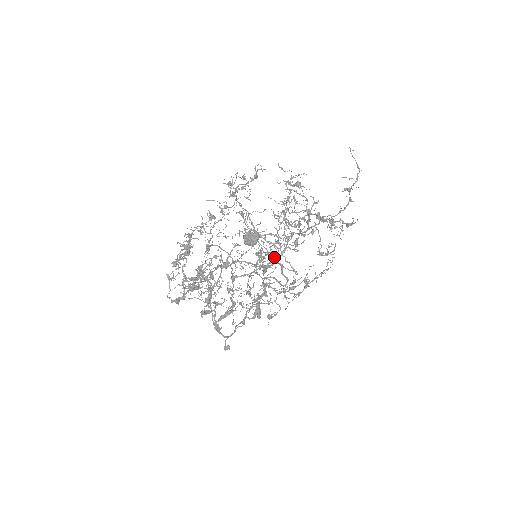
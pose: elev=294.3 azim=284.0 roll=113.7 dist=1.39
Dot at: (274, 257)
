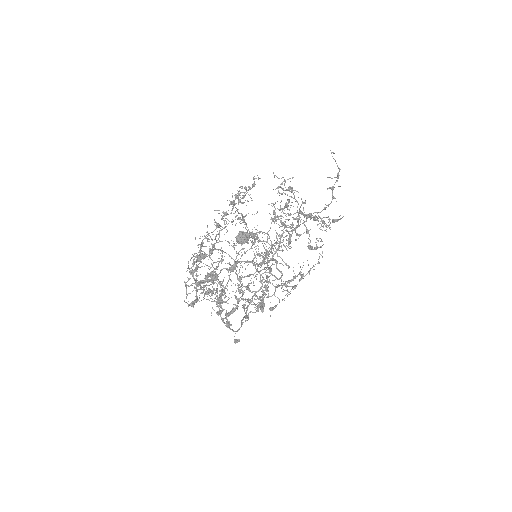
Dot at: occluded
